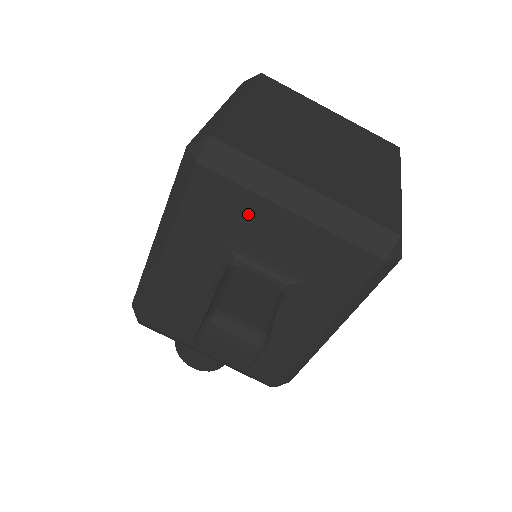
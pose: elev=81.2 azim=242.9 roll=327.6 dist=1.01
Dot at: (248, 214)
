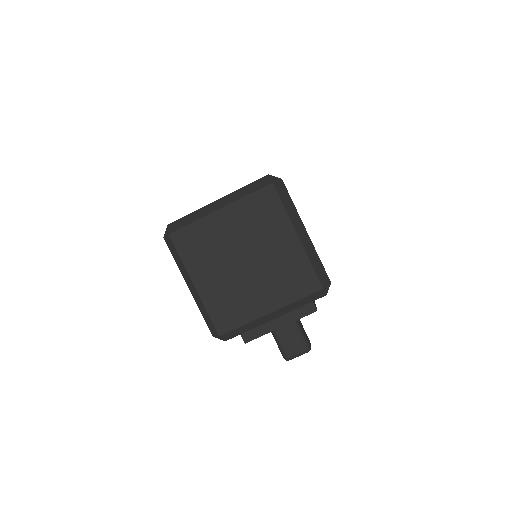
Dot at: (261, 332)
